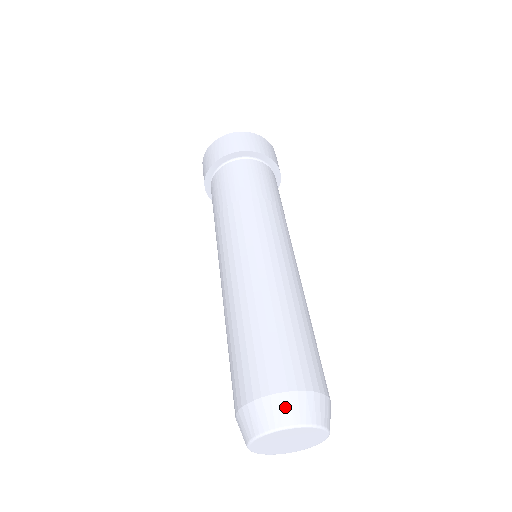
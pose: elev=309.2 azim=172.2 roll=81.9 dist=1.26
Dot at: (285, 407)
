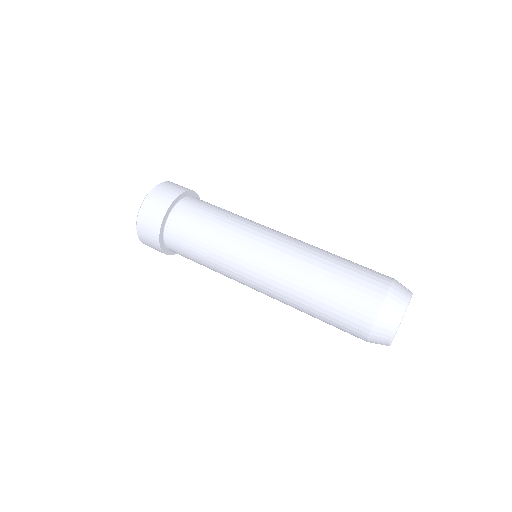
Dot at: (384, 326)
